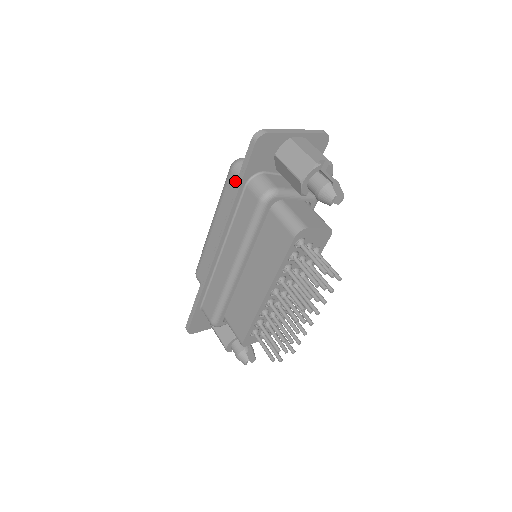
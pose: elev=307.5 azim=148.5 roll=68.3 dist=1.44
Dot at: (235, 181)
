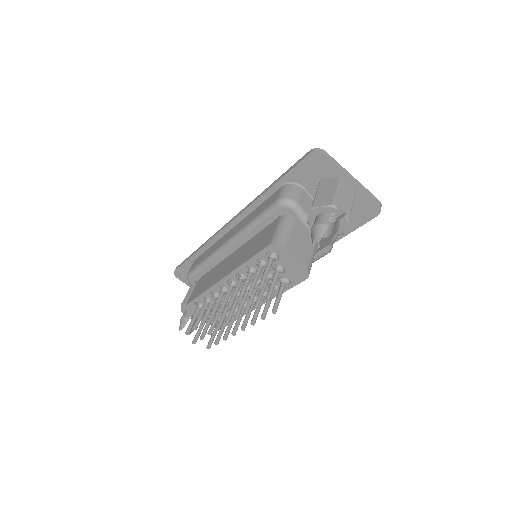
Dot at: occluded
